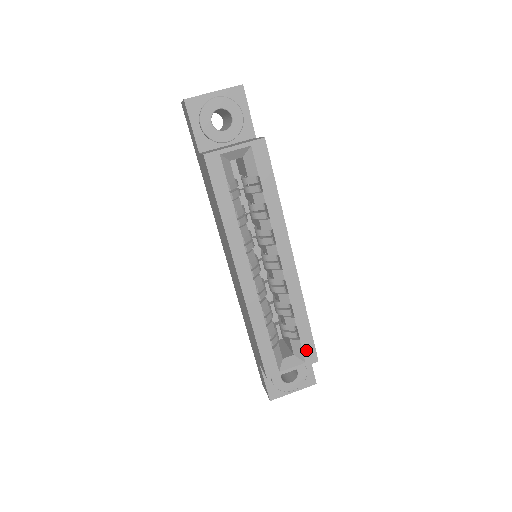
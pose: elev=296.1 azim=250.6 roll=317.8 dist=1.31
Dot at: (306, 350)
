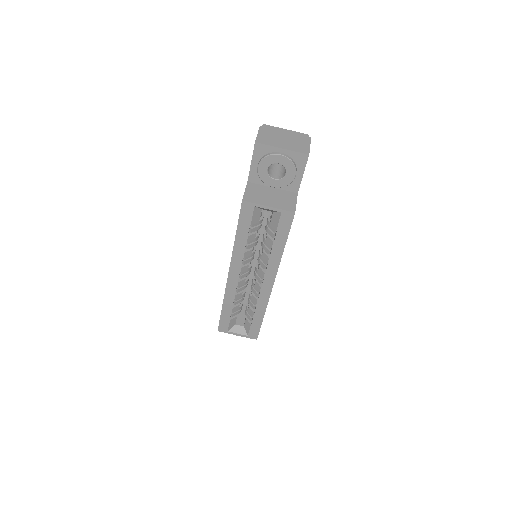
Dot at: (252, 331)
